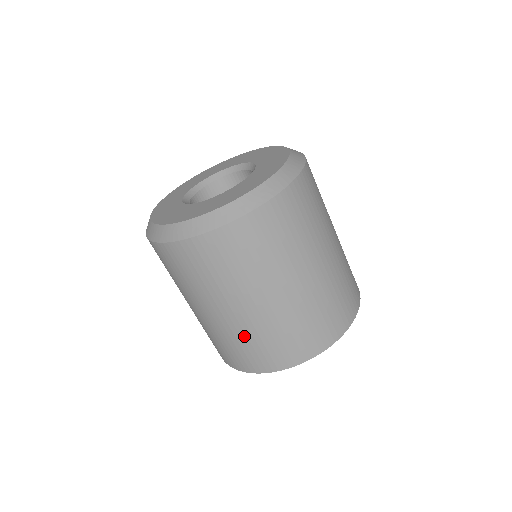
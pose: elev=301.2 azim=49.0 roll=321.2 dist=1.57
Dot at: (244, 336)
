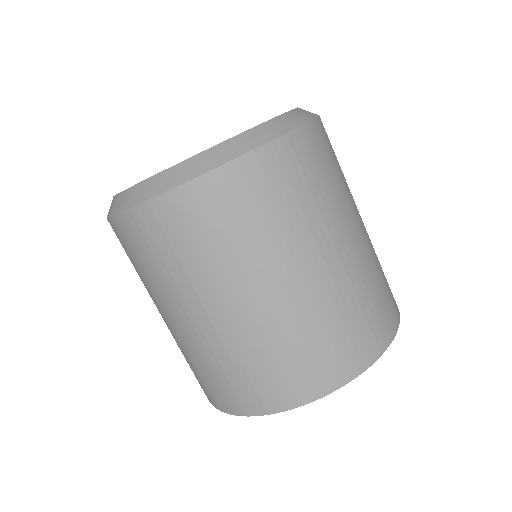
Dot at: (189, 355)
